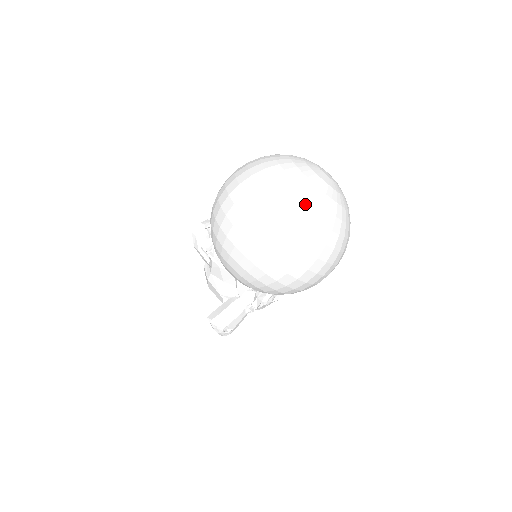
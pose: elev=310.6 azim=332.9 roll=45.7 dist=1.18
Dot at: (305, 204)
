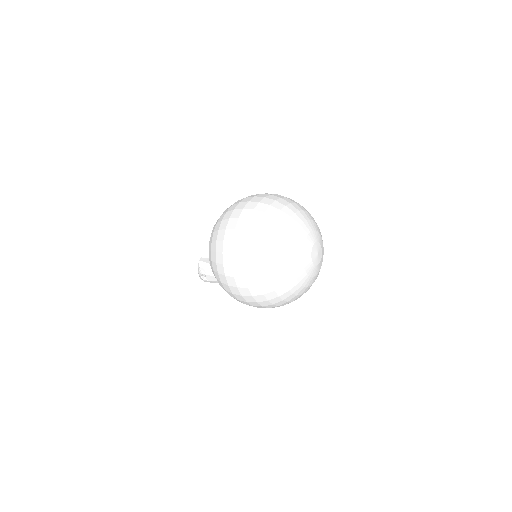
Dot at: (271, 252)
